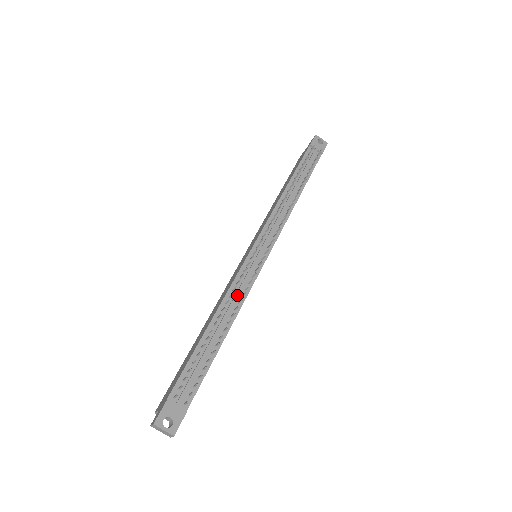
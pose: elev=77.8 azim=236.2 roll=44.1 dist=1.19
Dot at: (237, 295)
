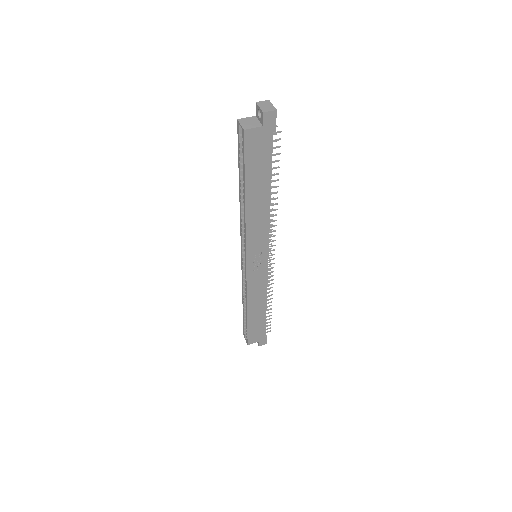
Dot at: occluded
